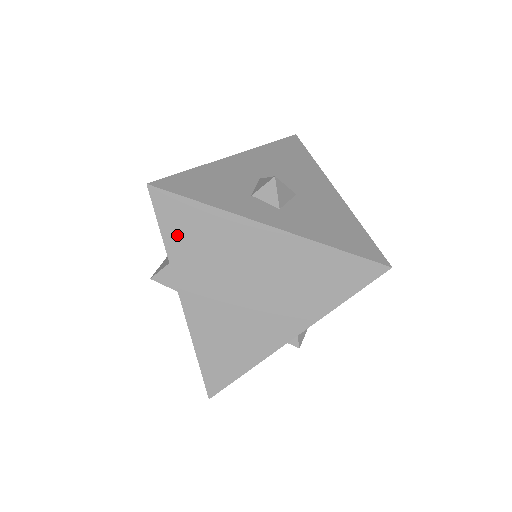
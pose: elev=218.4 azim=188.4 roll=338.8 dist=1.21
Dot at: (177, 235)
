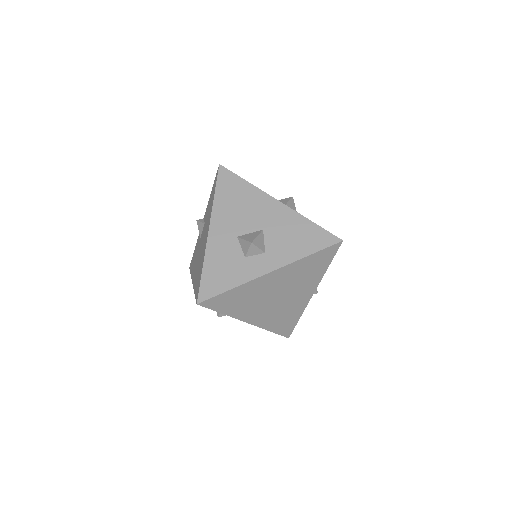
Dot at: (227, 307)
